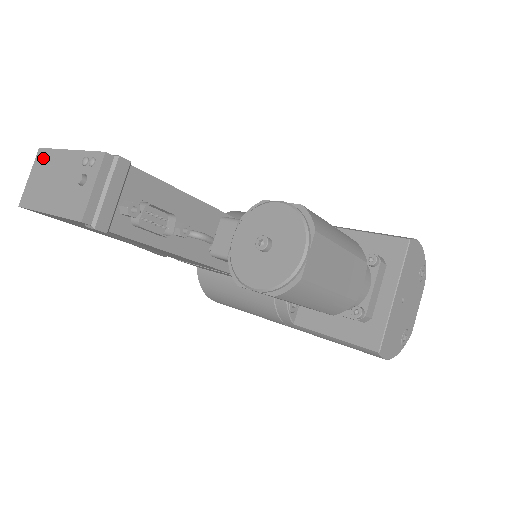
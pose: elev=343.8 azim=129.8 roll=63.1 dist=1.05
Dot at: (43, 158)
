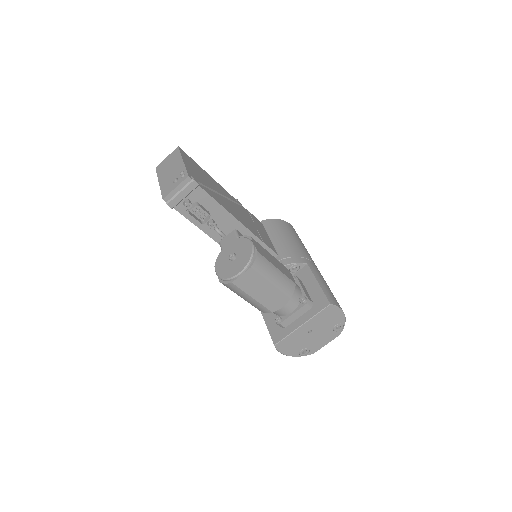
Dot at: (176, 153)
